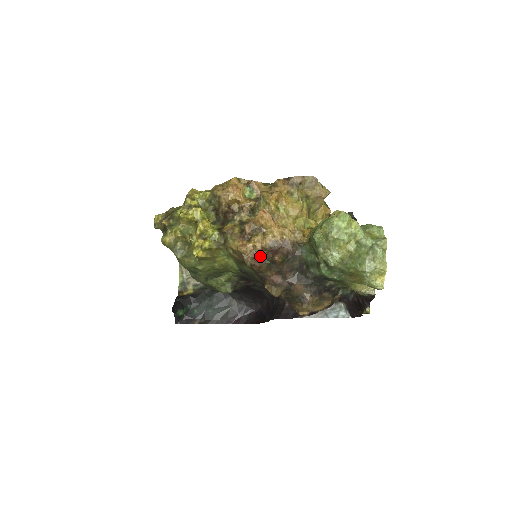
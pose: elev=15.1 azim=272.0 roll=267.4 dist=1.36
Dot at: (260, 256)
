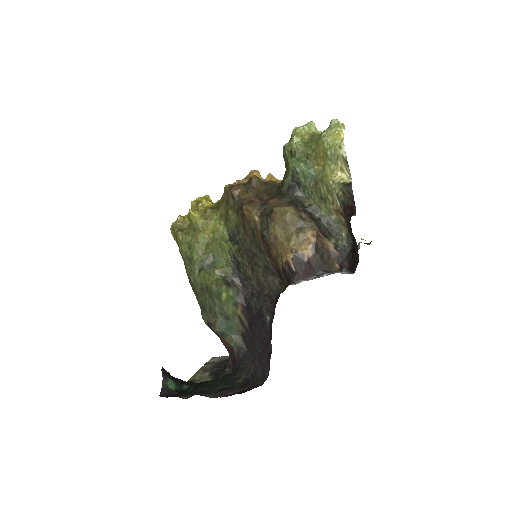
Dot at: occluded
